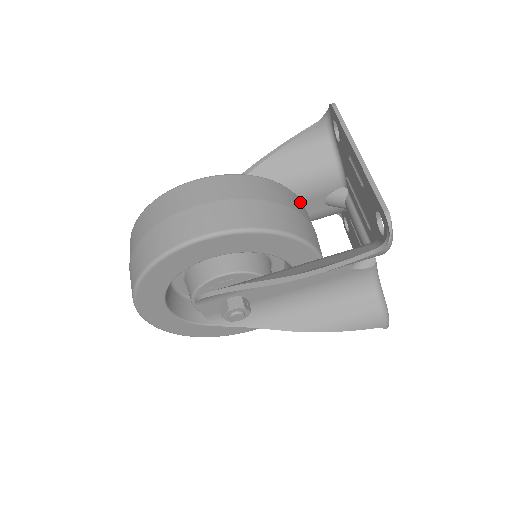
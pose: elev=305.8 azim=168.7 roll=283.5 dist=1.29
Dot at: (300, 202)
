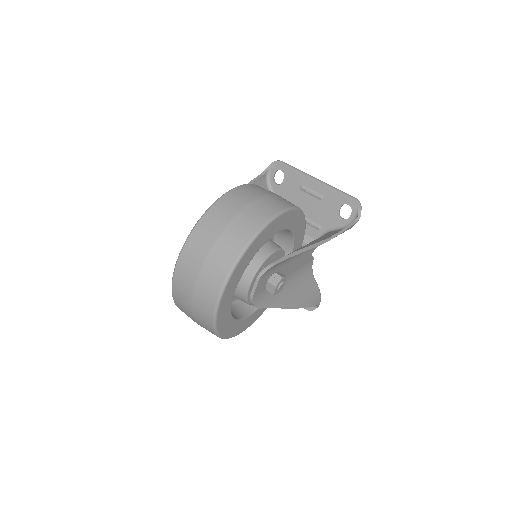
Dot at: occluded
